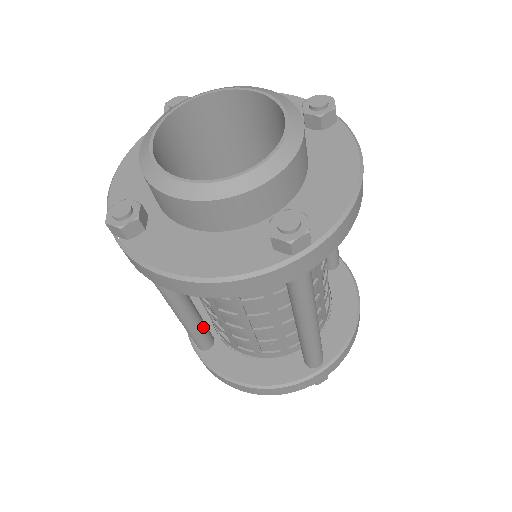
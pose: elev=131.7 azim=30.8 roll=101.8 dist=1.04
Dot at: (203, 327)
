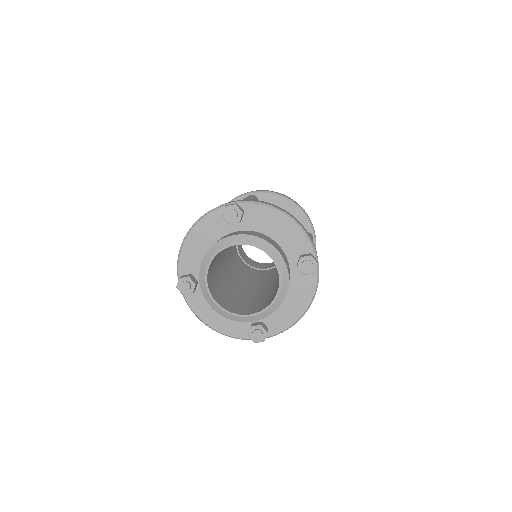
Dot at: occluded
